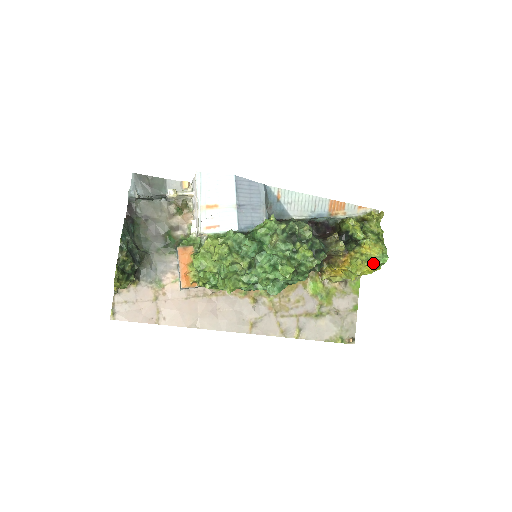
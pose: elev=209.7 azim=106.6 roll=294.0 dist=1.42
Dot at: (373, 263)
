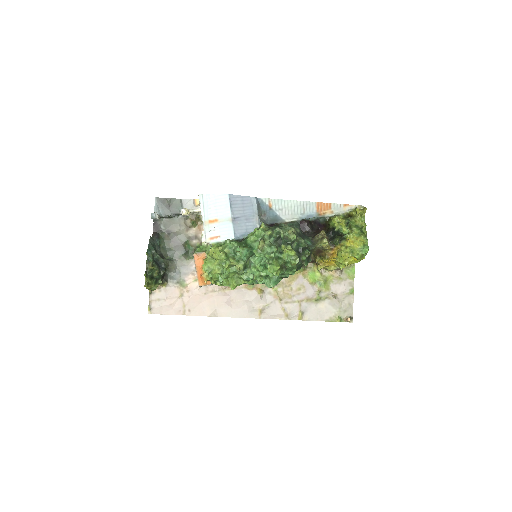
Dot at: (356, 254)
